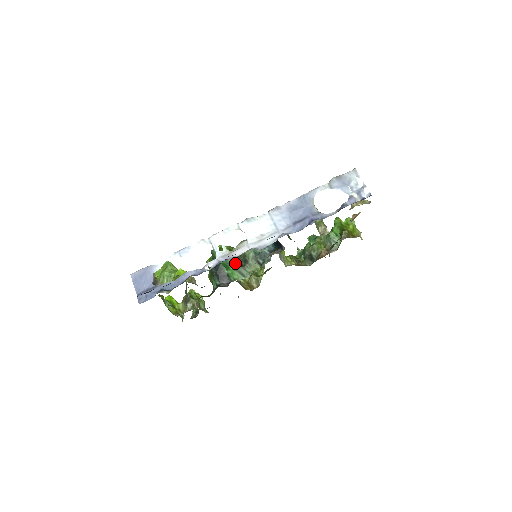
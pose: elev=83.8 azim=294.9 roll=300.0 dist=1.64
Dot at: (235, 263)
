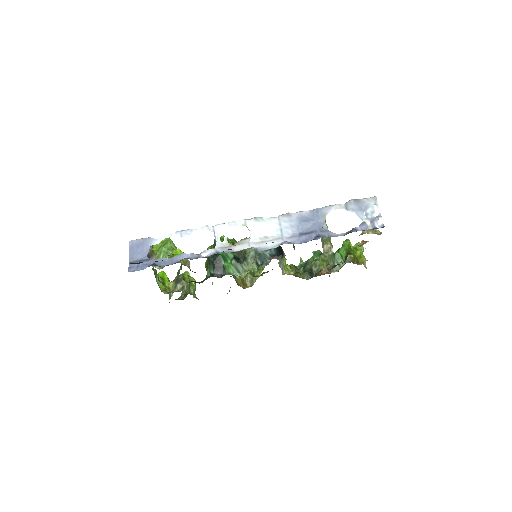
Dot at: (234, 257)
